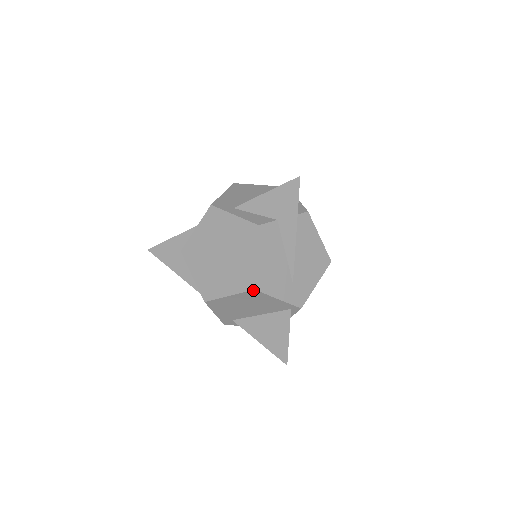
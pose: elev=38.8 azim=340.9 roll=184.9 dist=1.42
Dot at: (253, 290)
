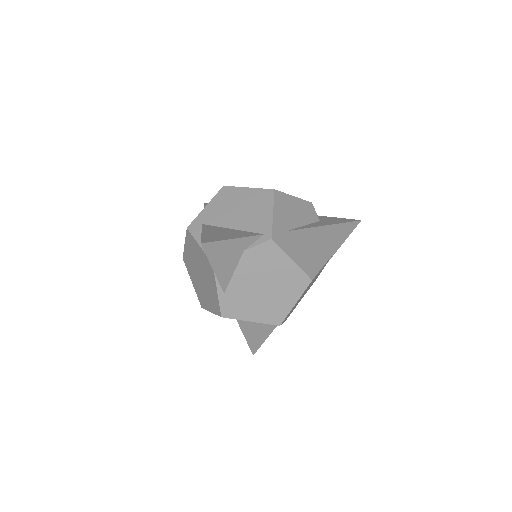
Dot at: (272, 190)
